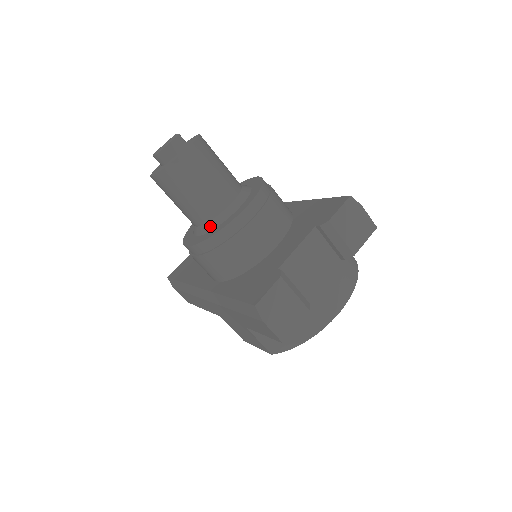
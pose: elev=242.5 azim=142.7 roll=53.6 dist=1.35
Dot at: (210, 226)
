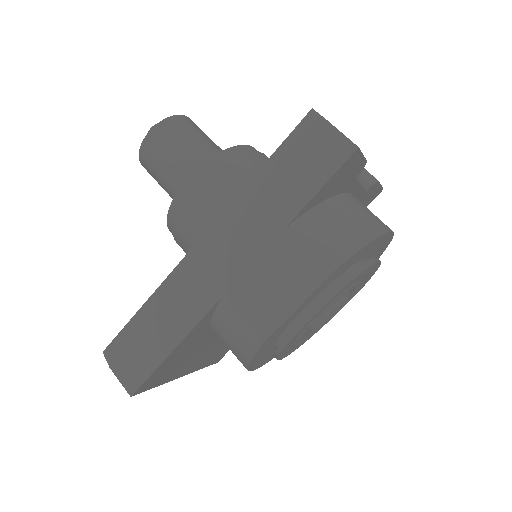
Dot at: occluded
